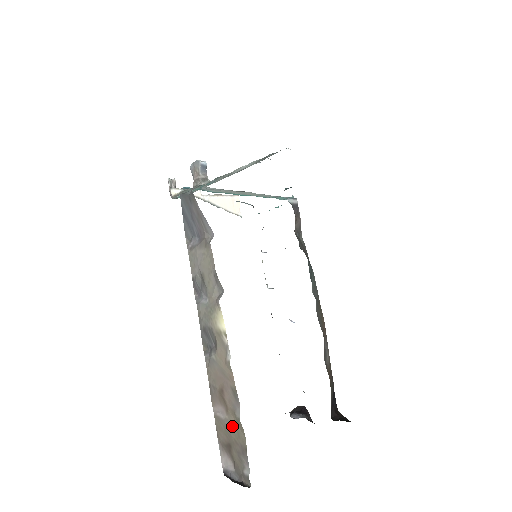
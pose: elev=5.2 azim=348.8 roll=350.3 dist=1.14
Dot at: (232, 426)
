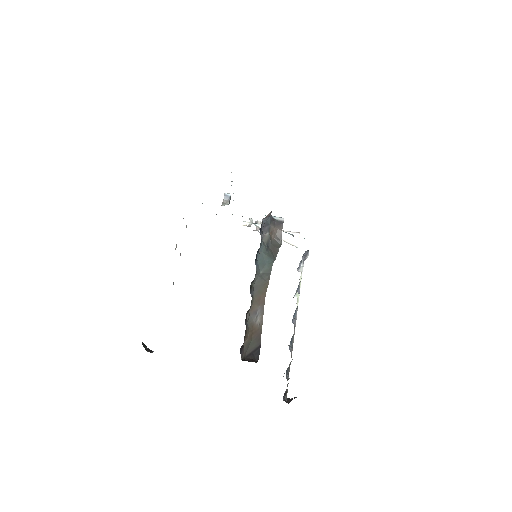
Dot at: occluded
